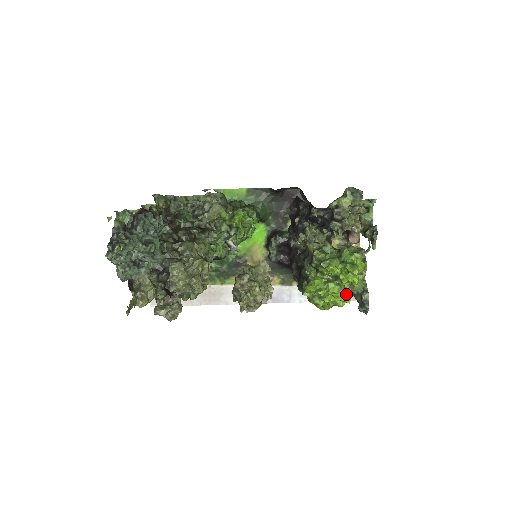
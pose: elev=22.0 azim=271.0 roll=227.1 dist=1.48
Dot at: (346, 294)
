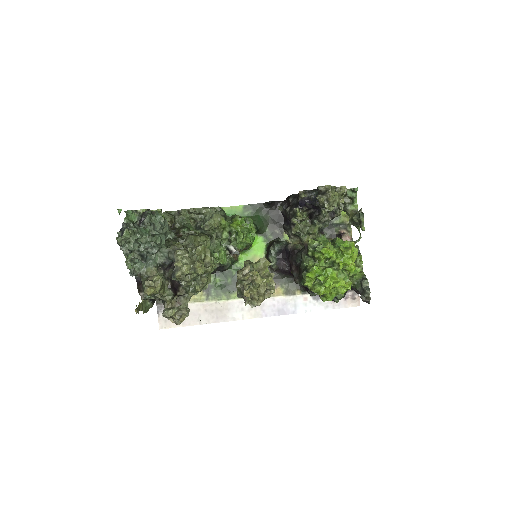
Dot at: (345, 280)
